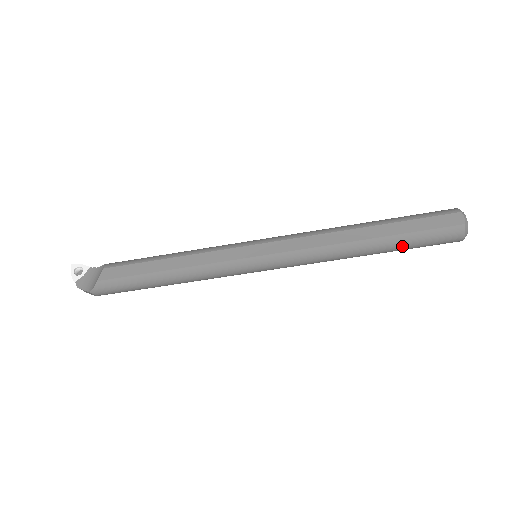
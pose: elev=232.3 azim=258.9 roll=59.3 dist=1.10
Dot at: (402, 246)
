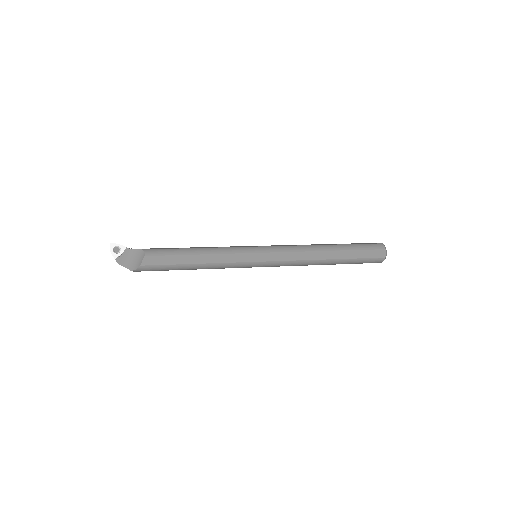
Dot at: occluded
